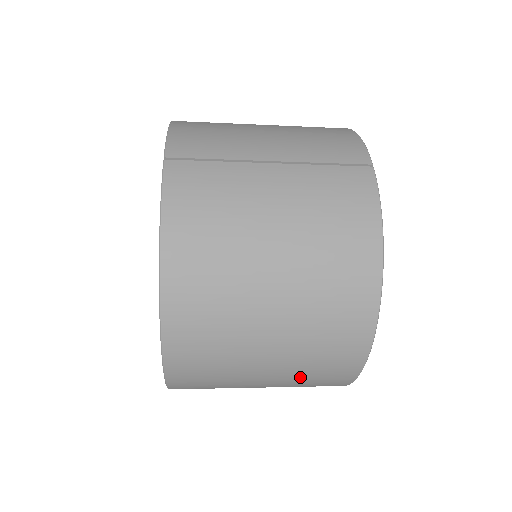
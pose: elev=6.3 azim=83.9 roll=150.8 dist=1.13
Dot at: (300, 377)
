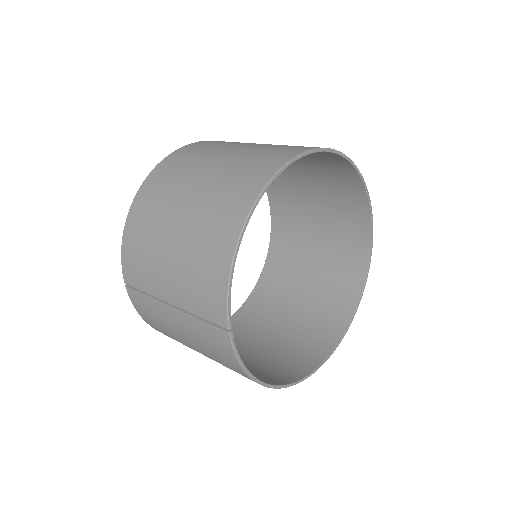
Dot at: (284, 354)
